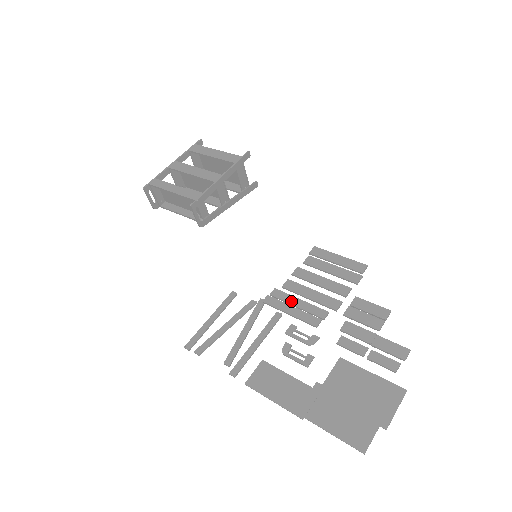
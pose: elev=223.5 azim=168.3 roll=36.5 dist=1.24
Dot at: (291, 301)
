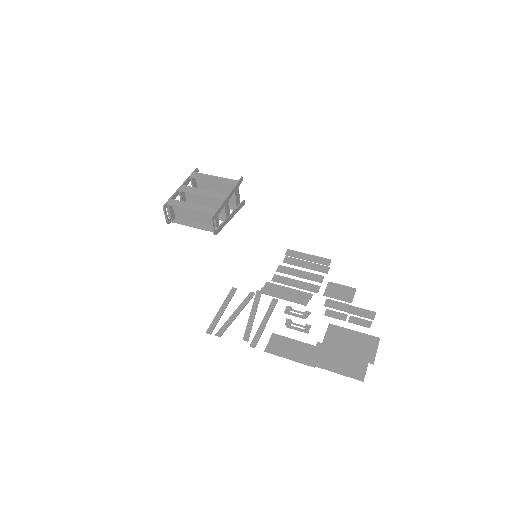
Dot at: (282, 289)
